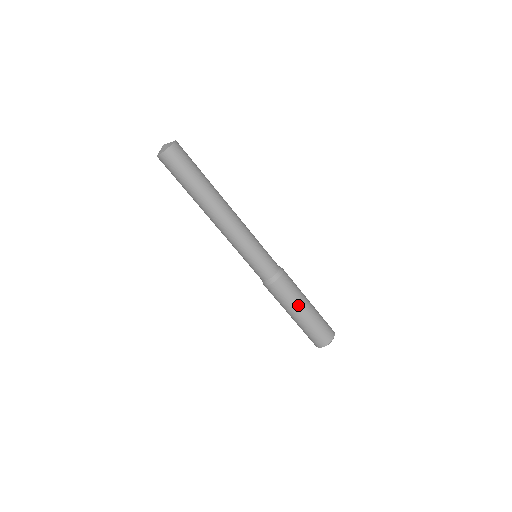
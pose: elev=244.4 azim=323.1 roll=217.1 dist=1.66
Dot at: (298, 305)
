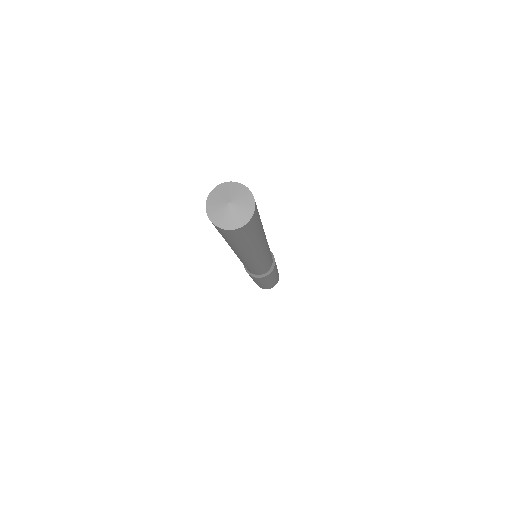
Dot at: (268, 281)
